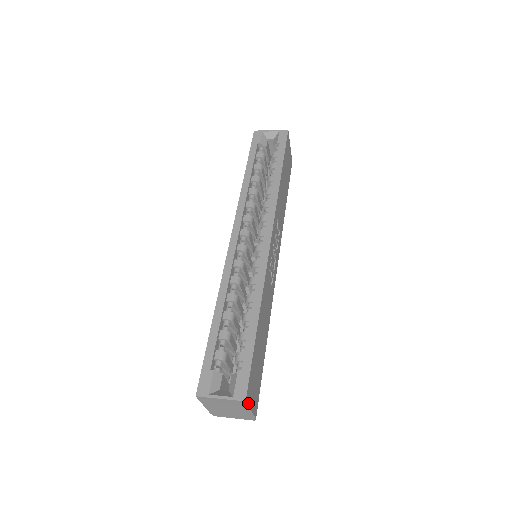
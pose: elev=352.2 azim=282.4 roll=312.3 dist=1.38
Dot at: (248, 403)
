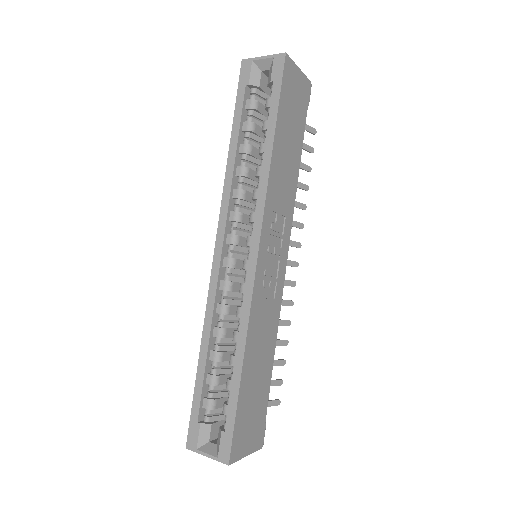
Dot at: (237, 459)
